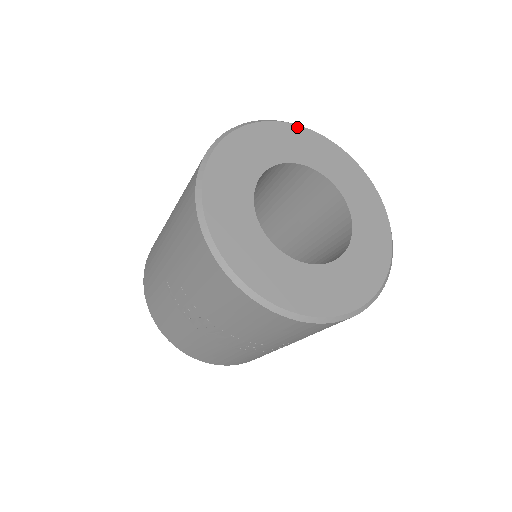
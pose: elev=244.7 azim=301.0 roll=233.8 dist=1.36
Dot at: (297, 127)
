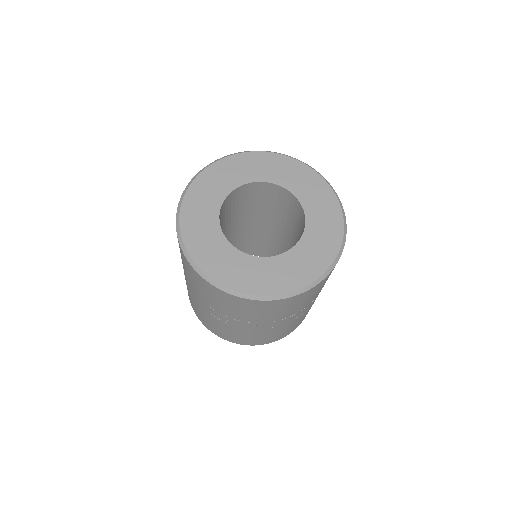
Dot at: (234, 156)
